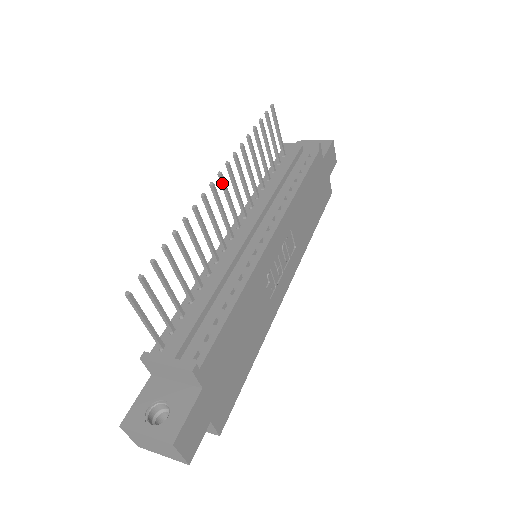
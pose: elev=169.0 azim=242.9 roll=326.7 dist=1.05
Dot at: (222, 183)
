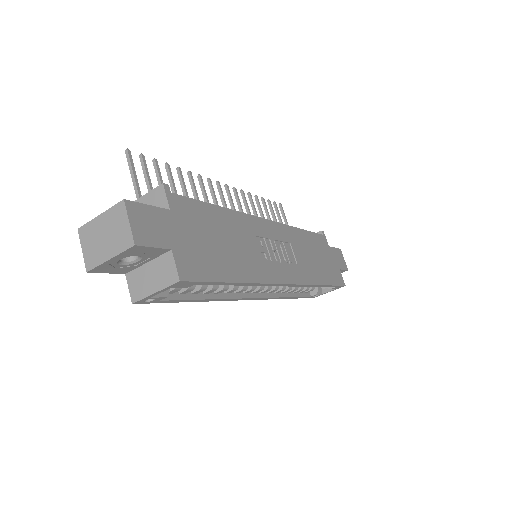
Dot at: (228, 193)
